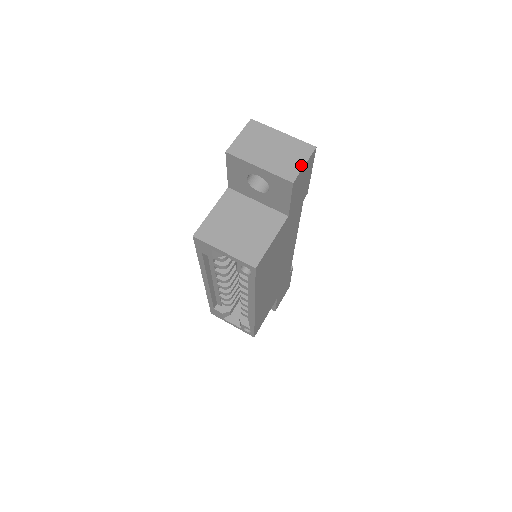
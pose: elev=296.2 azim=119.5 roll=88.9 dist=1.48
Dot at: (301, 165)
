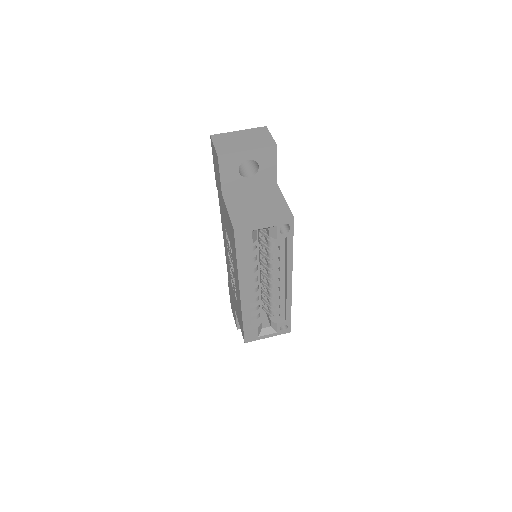
Dot at: (270, 137)
